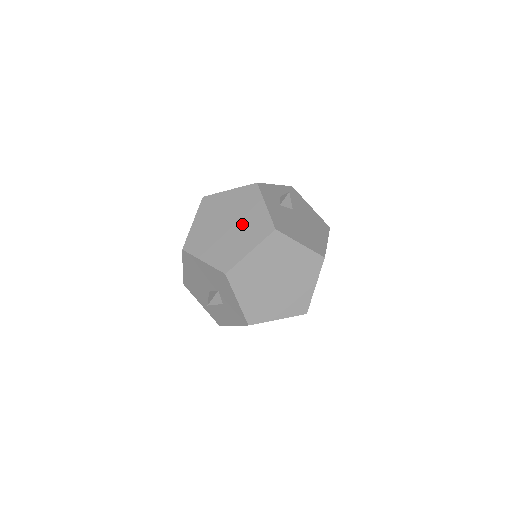
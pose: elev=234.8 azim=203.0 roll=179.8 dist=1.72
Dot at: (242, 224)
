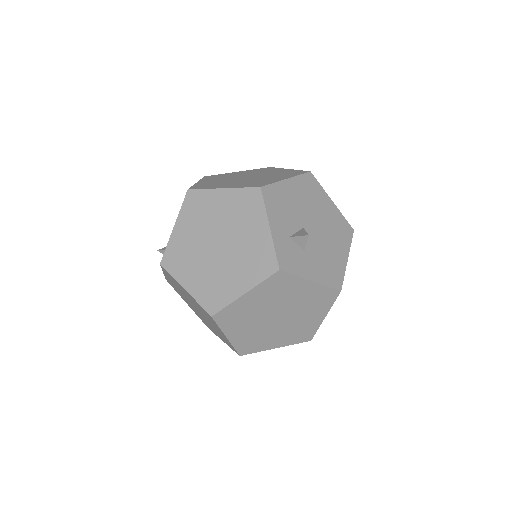
Dot at: (296, 308)
